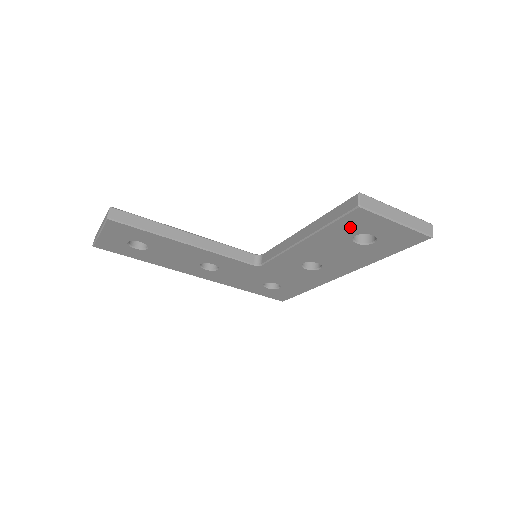
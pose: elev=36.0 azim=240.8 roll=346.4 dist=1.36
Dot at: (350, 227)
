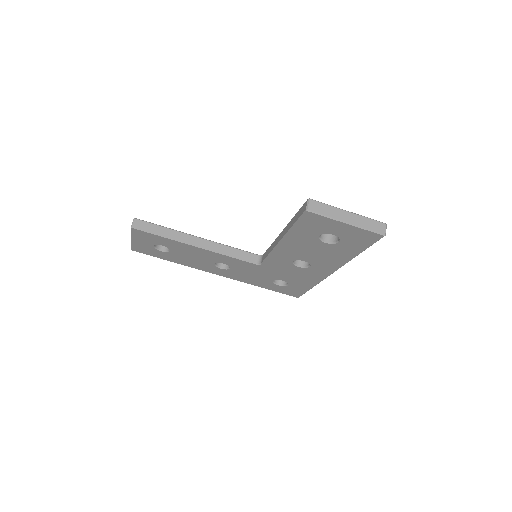
Dot at: (311, 228)
